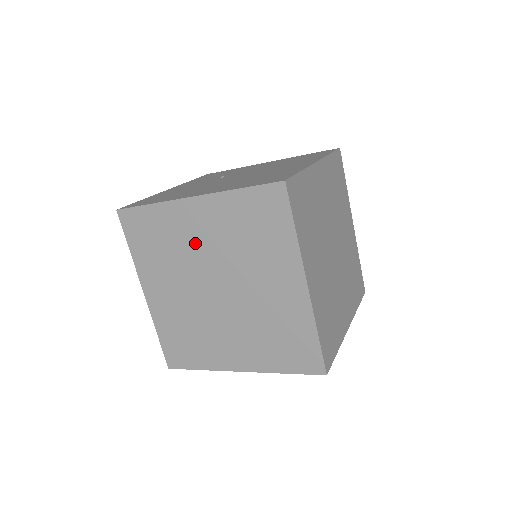
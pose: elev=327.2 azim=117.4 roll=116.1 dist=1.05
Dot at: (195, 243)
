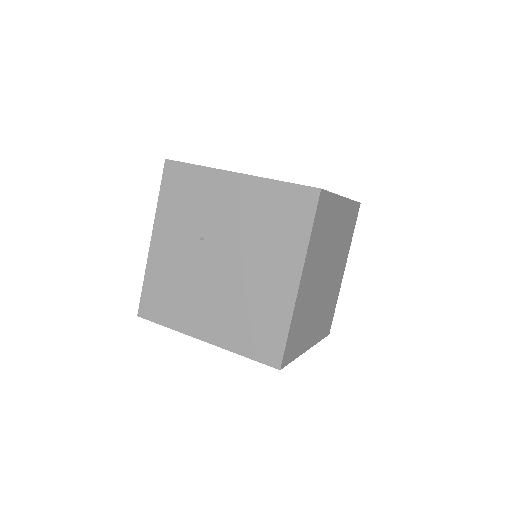
Dot at: occluded
